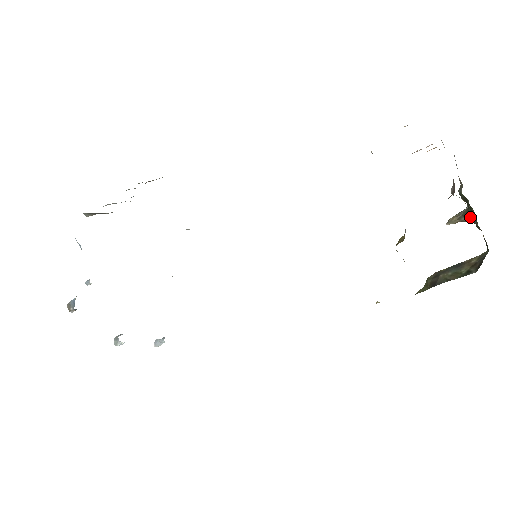
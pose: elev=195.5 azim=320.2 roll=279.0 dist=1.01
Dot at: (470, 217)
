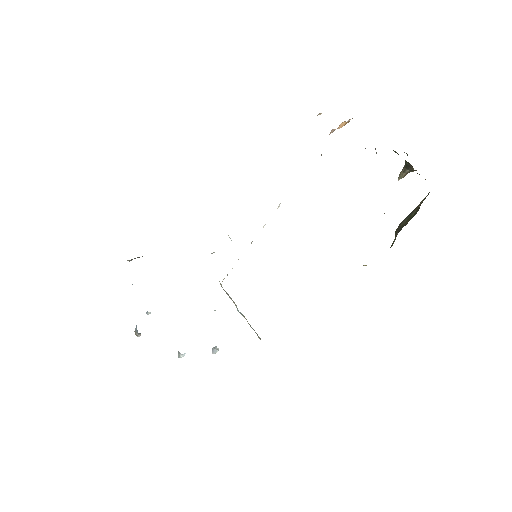
Dot at: (409, 167)
